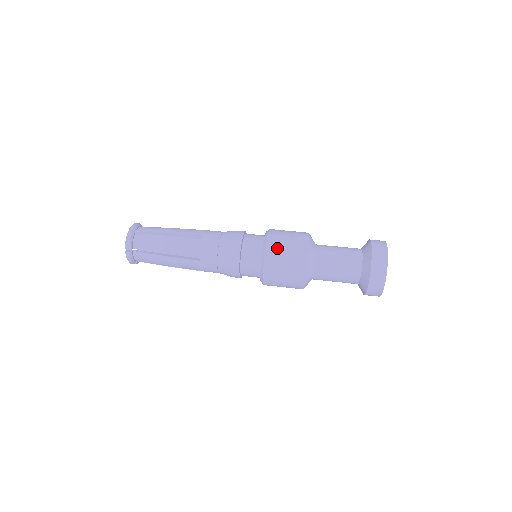
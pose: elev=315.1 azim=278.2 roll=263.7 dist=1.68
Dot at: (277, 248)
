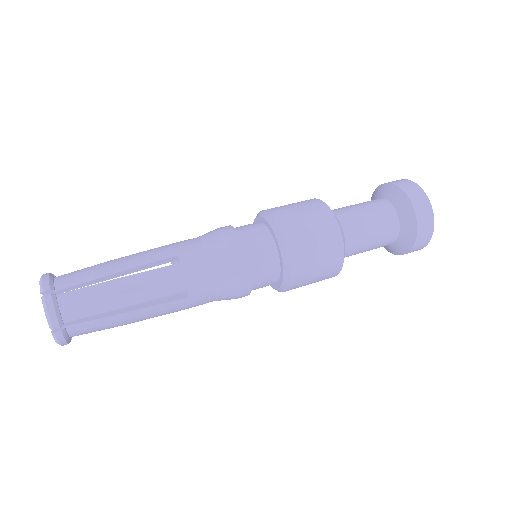
Dot at: (281, 208)
